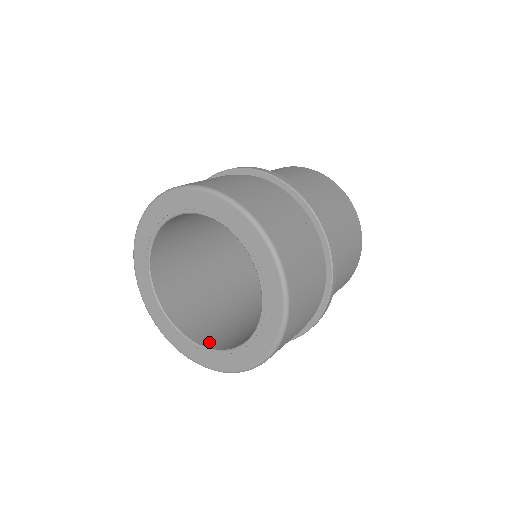
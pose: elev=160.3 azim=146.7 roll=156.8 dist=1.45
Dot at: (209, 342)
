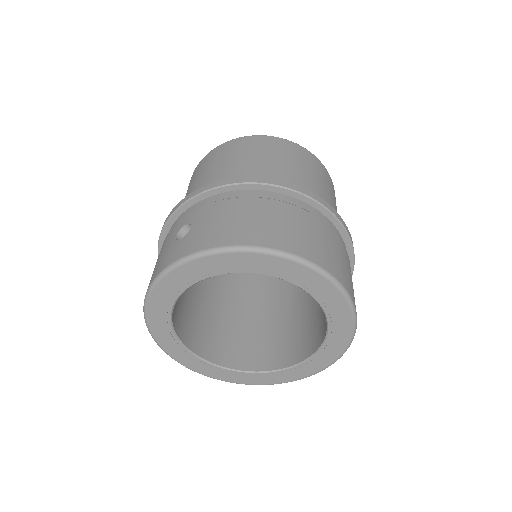
Dot at: (267, 363)
